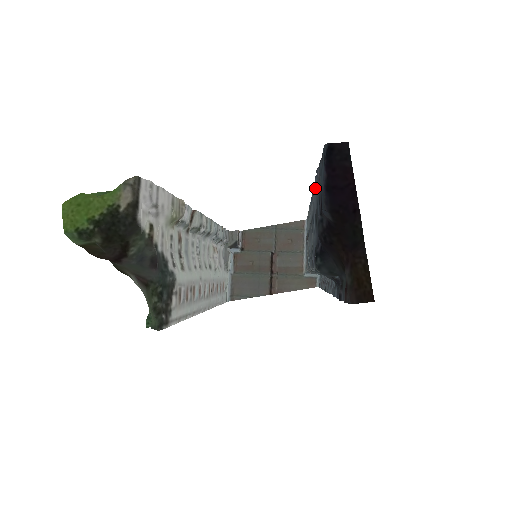
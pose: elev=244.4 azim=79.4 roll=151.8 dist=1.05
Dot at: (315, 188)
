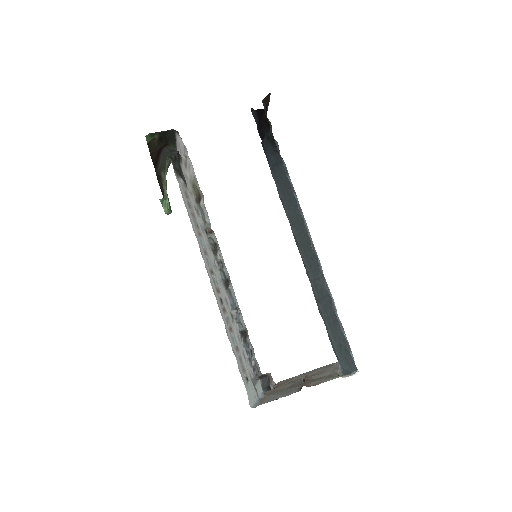
Dot at: occluded
